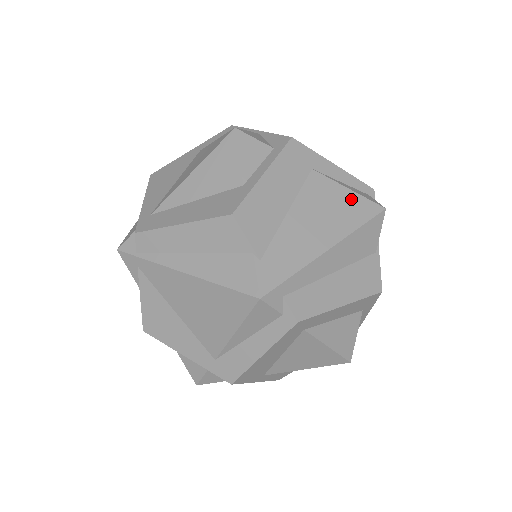
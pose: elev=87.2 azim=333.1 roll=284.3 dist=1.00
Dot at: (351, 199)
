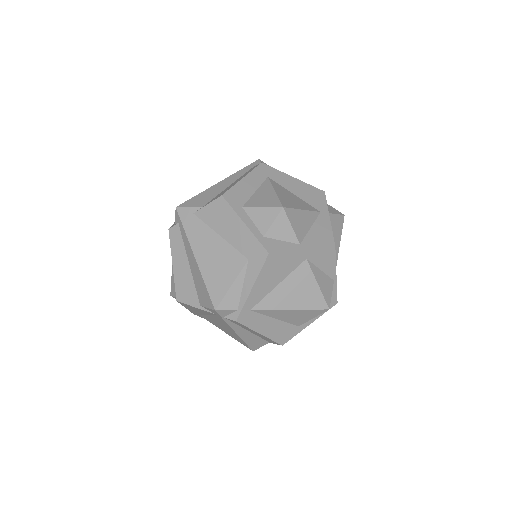
Dot at: occluded
